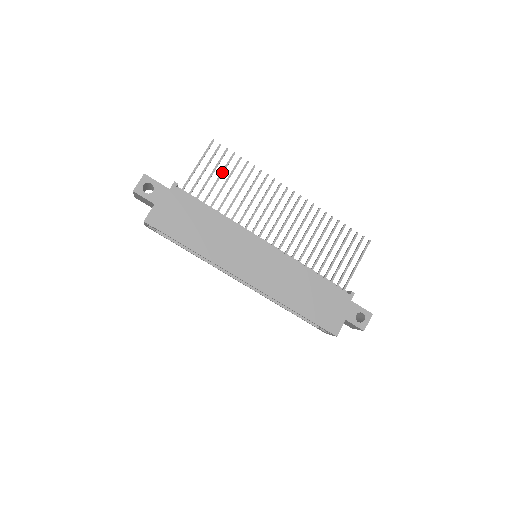
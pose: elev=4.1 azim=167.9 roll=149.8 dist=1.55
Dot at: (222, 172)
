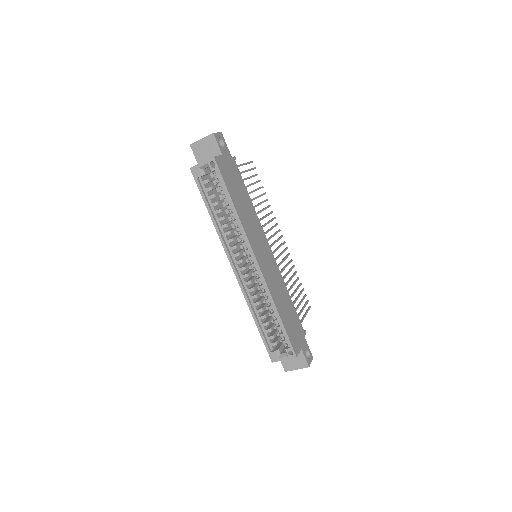
Dot at: (254, 183)
